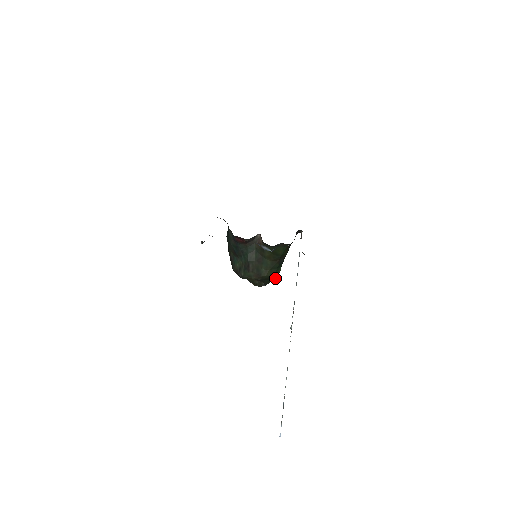
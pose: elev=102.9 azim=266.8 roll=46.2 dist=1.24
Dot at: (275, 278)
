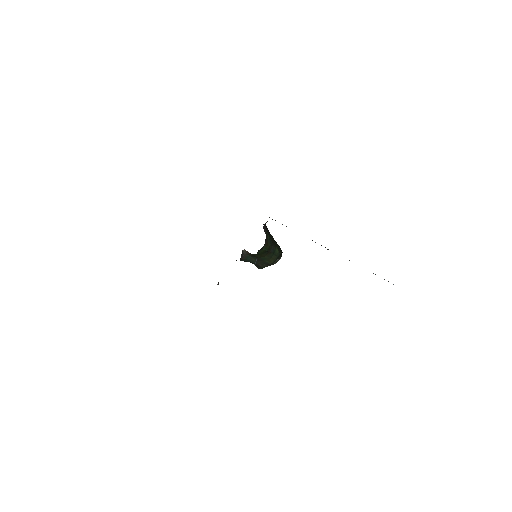
Dot at: occluded
